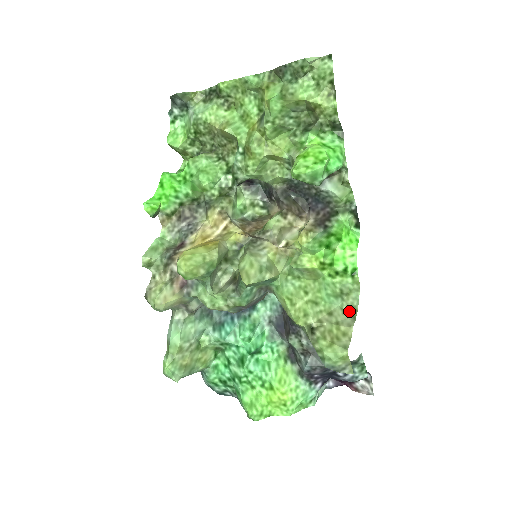
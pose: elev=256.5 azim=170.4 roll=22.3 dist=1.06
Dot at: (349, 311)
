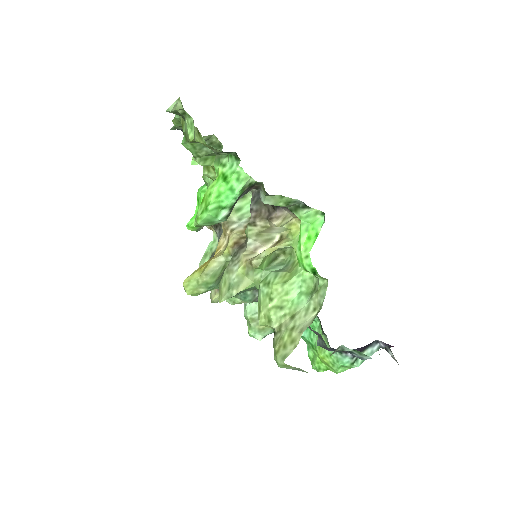
Dot at: (316, 310)
